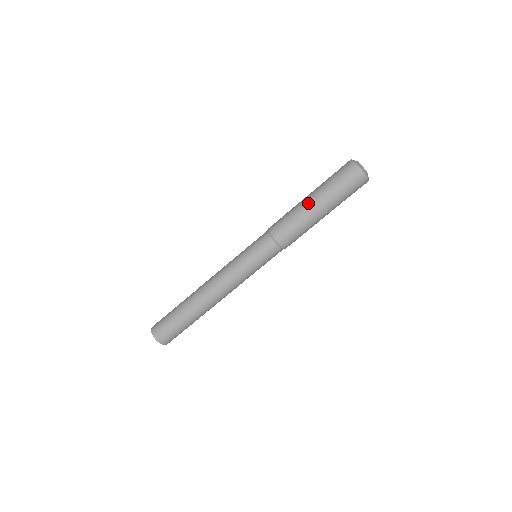
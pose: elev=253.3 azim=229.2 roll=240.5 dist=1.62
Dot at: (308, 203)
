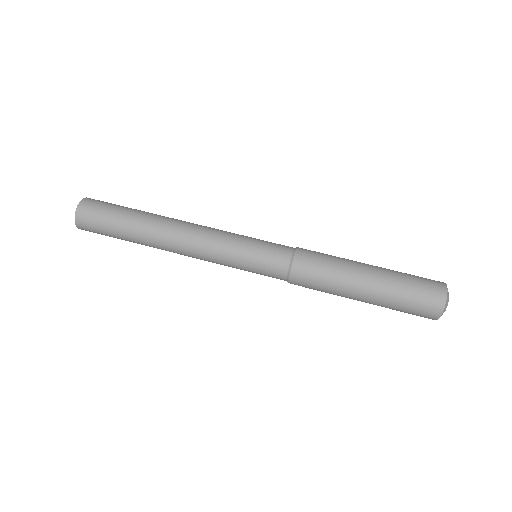
Dot at: occluded
